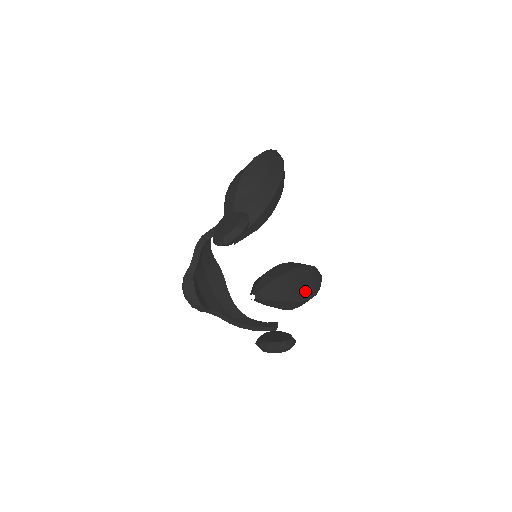
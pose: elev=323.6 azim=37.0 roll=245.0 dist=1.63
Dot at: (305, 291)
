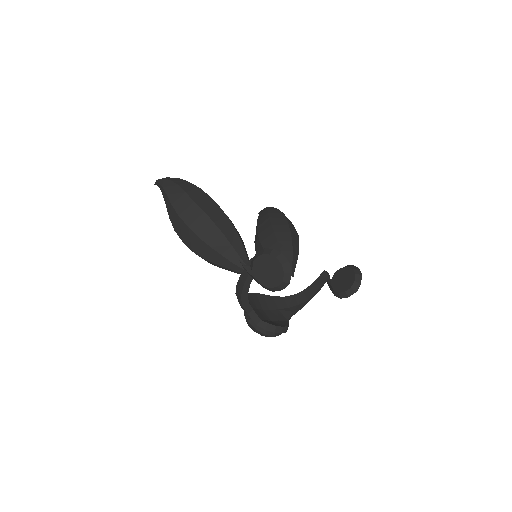
Dot at: (293, 231)
